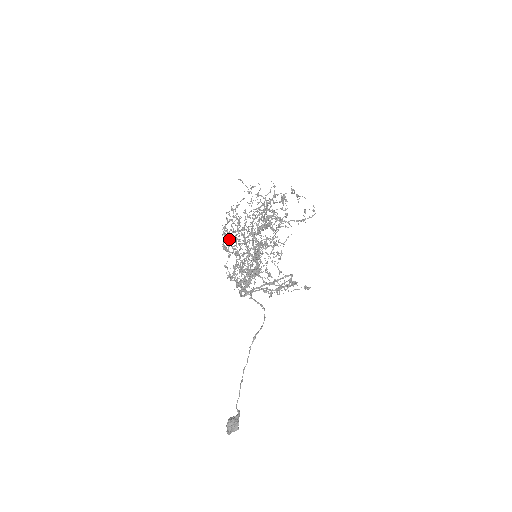
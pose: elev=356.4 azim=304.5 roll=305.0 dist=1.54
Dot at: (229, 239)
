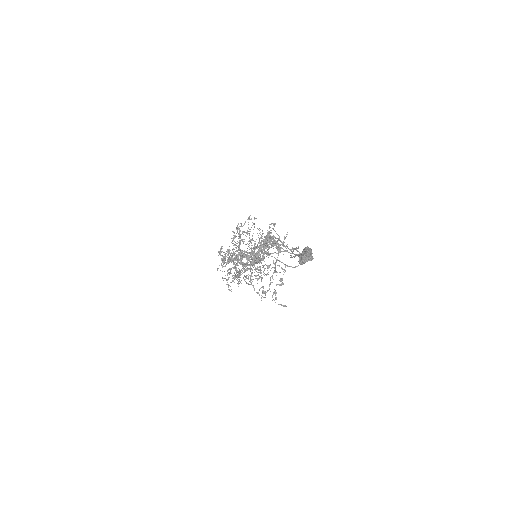
Dot at: (240, 234)
